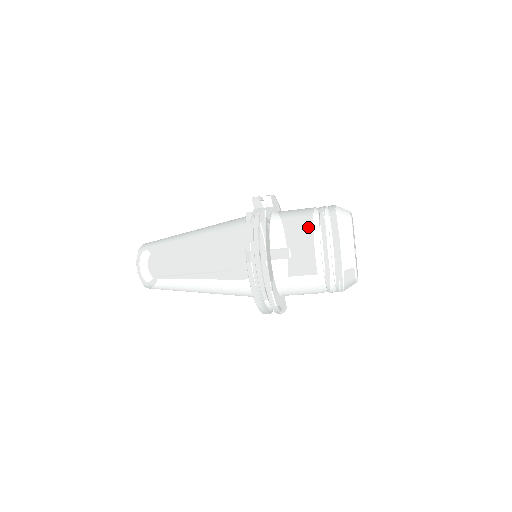
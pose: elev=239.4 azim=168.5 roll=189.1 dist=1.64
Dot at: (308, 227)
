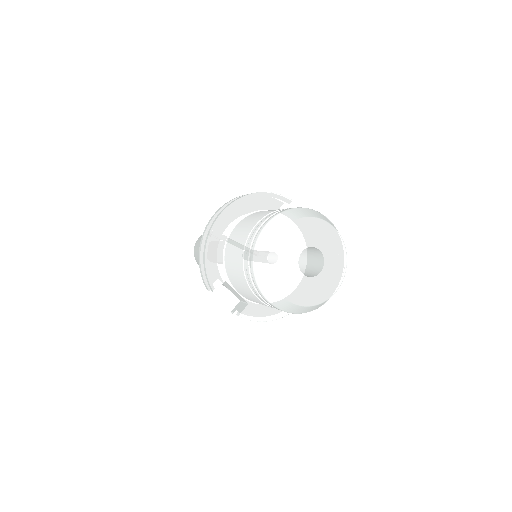
Dot at: occluded
